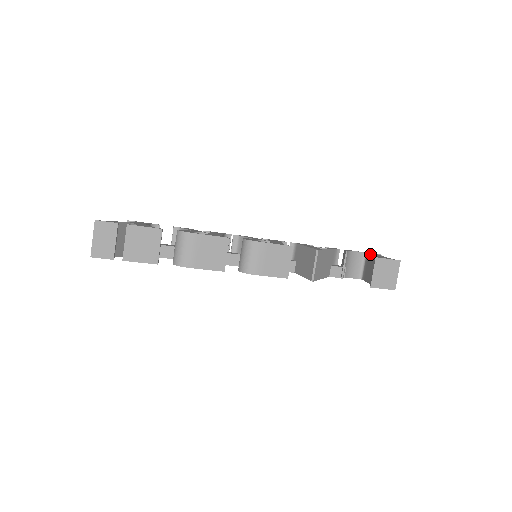
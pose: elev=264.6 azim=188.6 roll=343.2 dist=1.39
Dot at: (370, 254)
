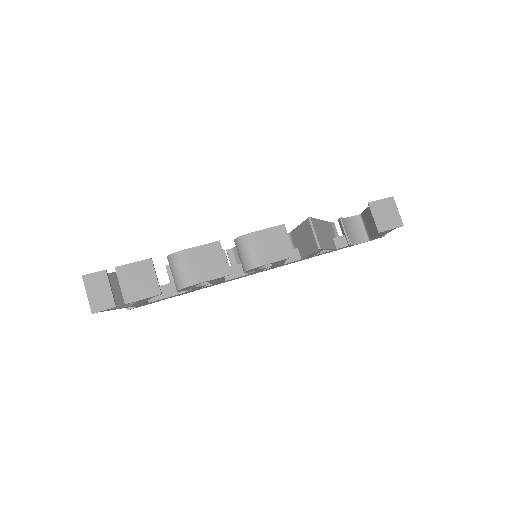
Dot at: (363, 211)
